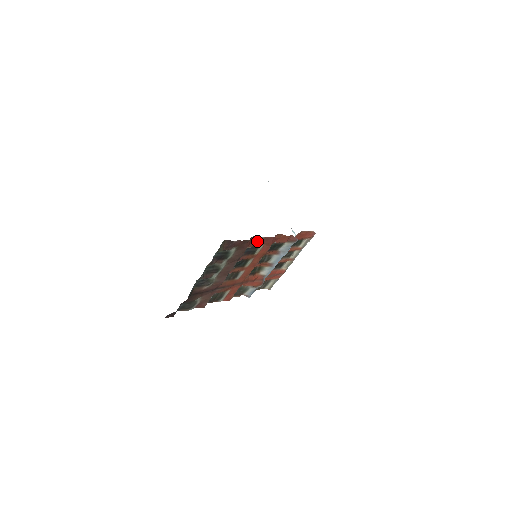
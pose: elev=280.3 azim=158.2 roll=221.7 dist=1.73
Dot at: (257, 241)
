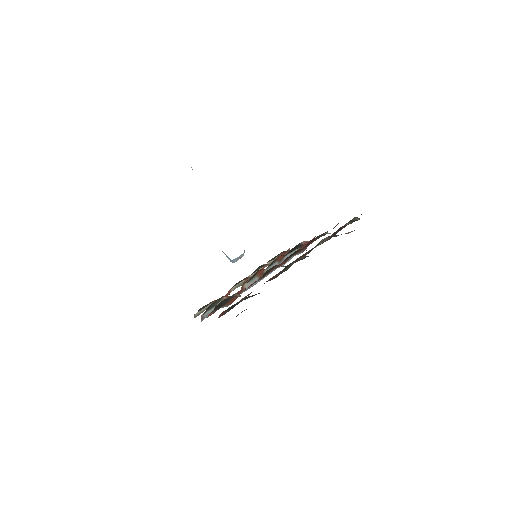
Dot at: occluded
